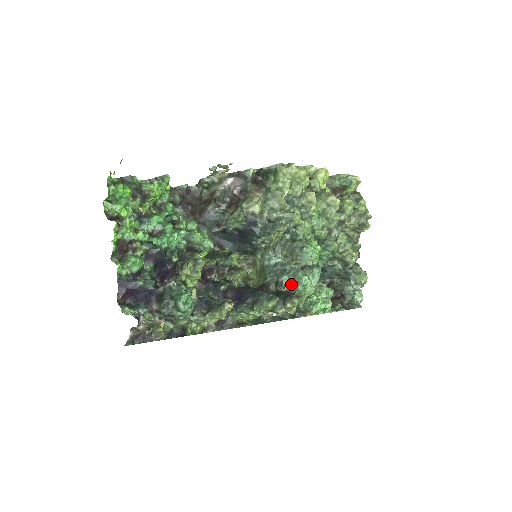
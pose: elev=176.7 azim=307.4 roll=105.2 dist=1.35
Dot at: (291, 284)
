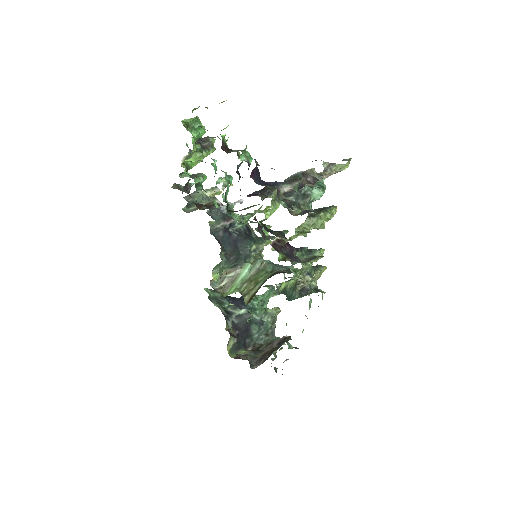
Dot at: occluded
